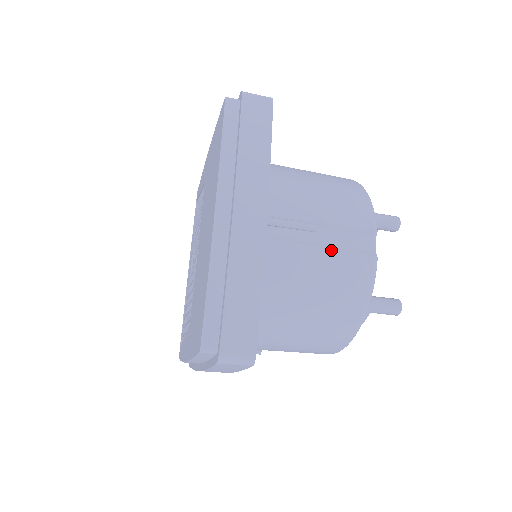
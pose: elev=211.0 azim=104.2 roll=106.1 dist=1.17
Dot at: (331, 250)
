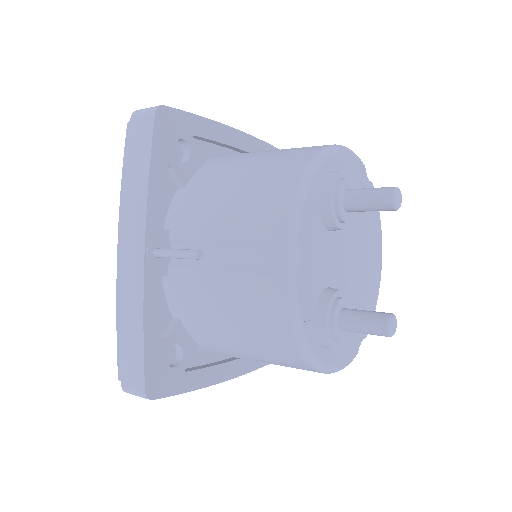
Dot at: (234, 273)
